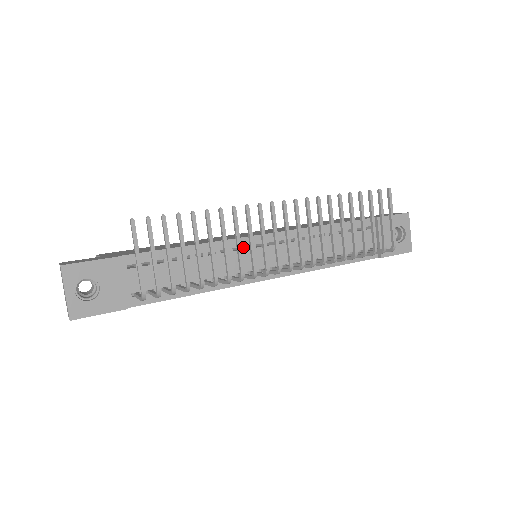
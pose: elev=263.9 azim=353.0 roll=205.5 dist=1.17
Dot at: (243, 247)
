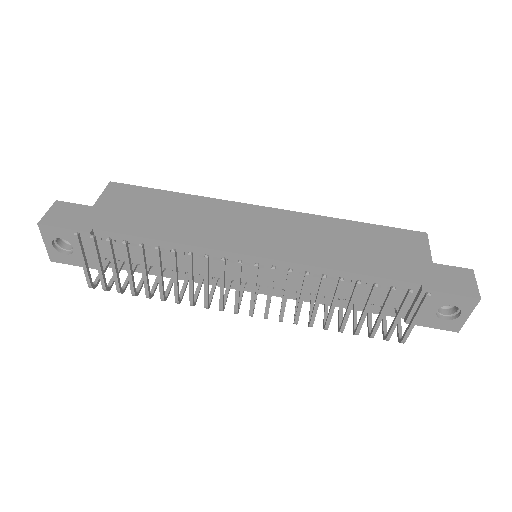
Dot at: (226, 259)
